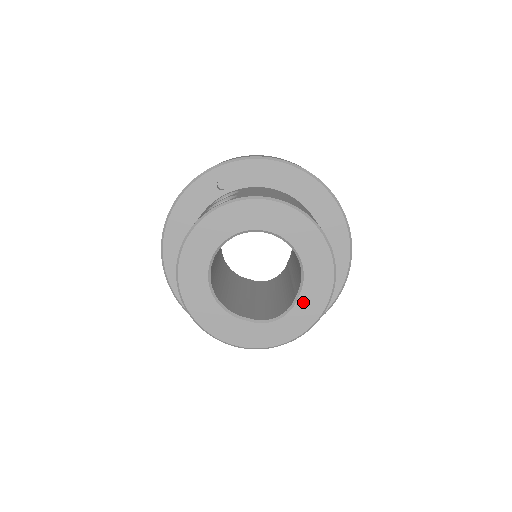
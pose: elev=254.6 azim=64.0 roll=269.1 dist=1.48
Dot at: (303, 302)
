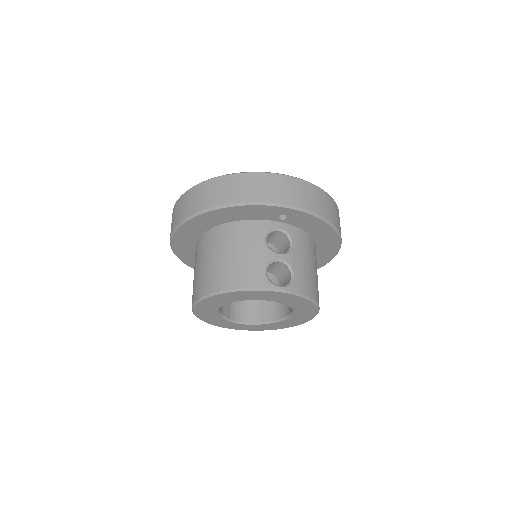
Dot at: (266, 325)
